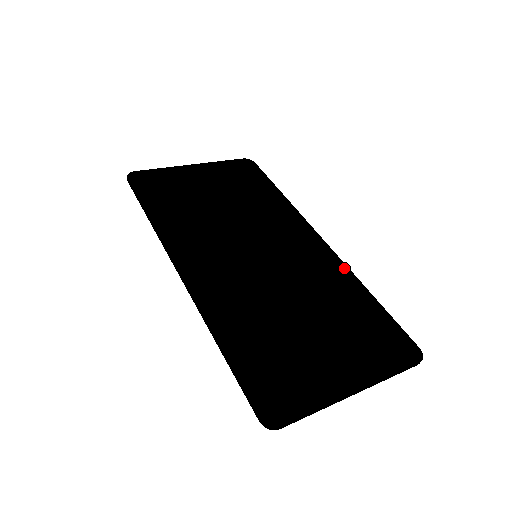
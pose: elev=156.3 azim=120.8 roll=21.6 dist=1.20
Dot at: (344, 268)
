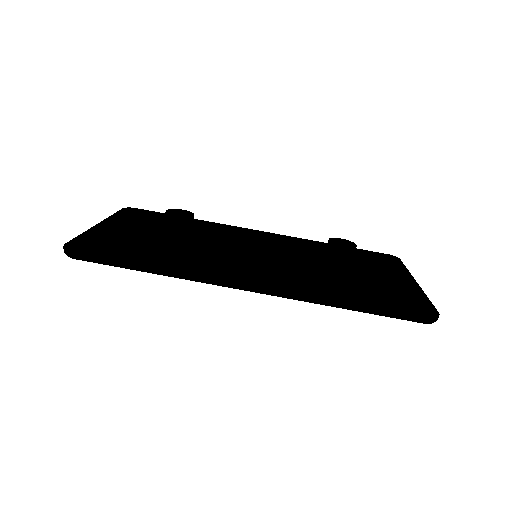
Dot at: (300, 239)
